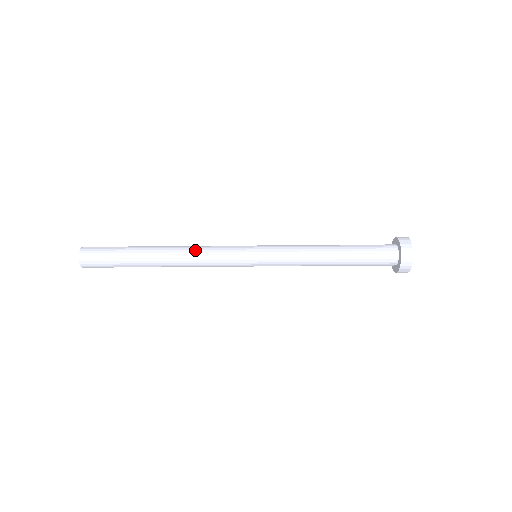
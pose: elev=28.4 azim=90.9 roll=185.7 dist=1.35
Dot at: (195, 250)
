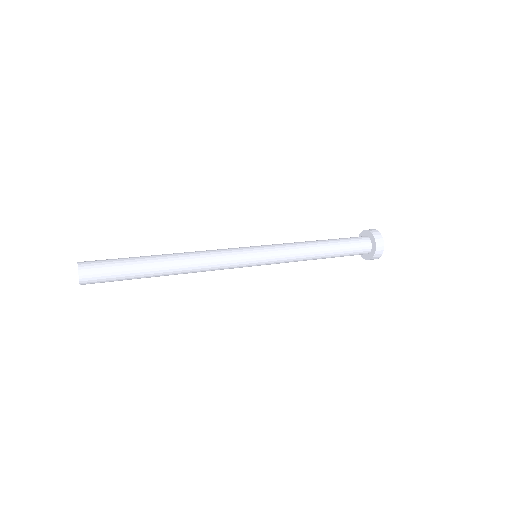
Dot at: (204, 269)
